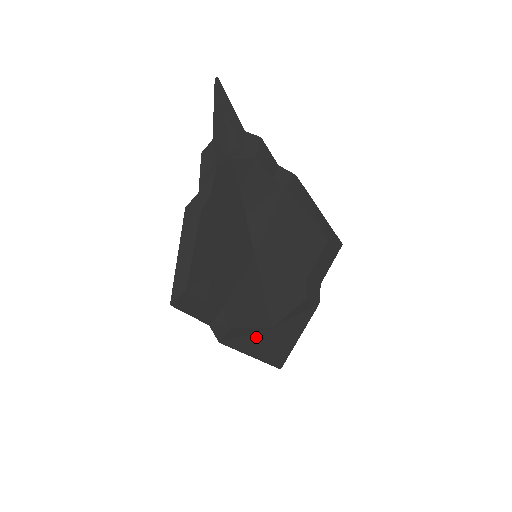
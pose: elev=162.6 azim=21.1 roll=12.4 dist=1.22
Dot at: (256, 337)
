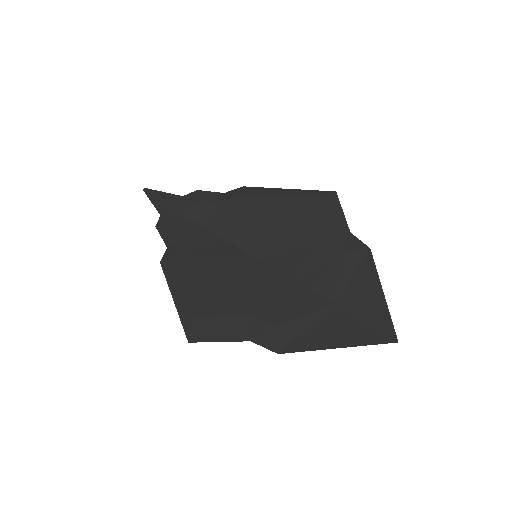
Dot at: (323, 324)
